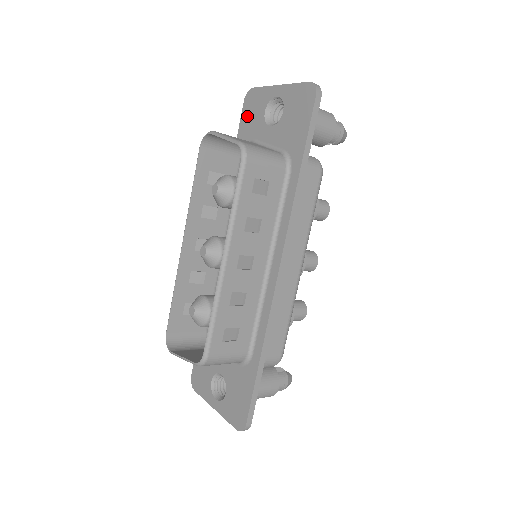
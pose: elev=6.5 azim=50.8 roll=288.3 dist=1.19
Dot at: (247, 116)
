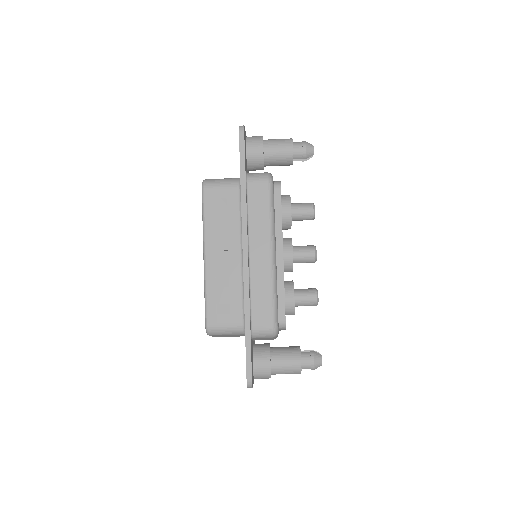
Dot at: occluded
